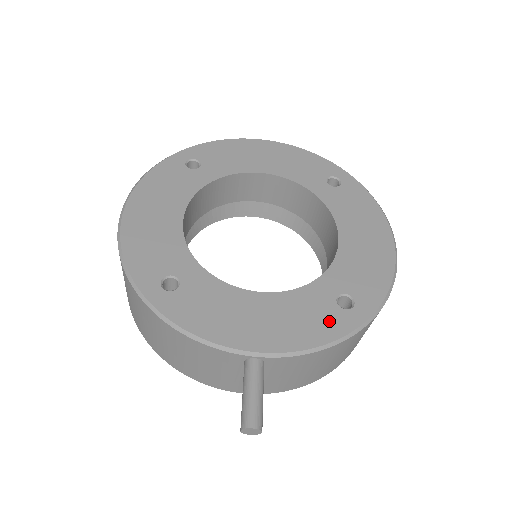
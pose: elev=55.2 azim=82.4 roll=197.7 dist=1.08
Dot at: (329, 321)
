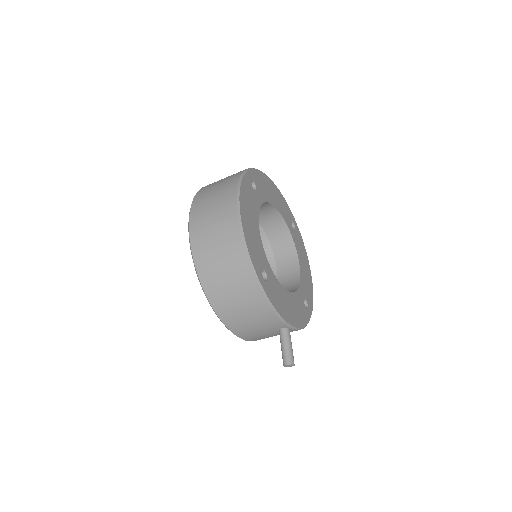
Dot at: (304, 313)
